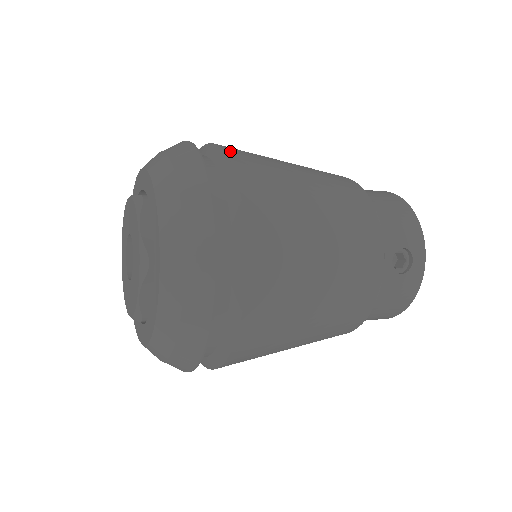
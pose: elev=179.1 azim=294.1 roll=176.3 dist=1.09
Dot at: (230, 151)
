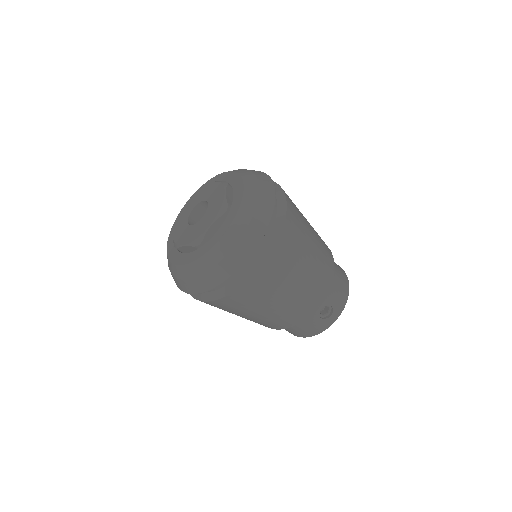
Dot at: occluded
